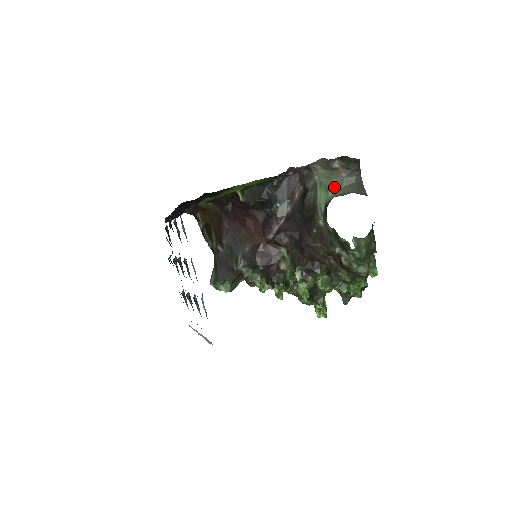
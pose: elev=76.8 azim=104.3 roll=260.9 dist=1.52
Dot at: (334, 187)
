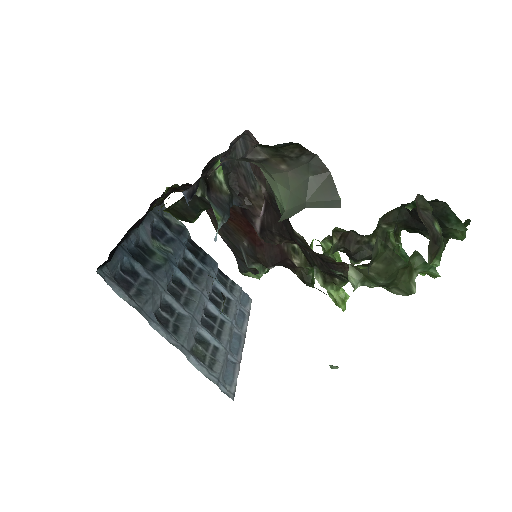
Dot at: (278, 192)
